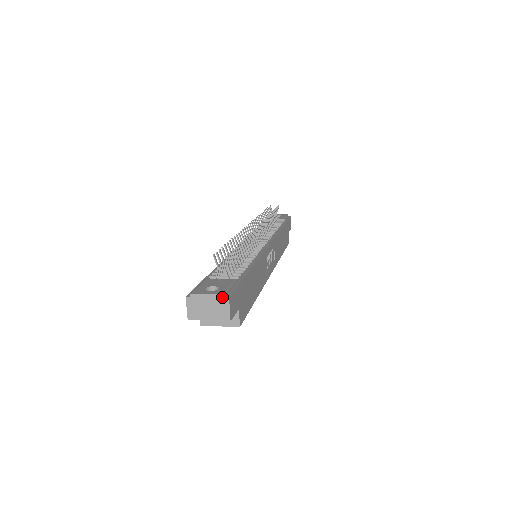
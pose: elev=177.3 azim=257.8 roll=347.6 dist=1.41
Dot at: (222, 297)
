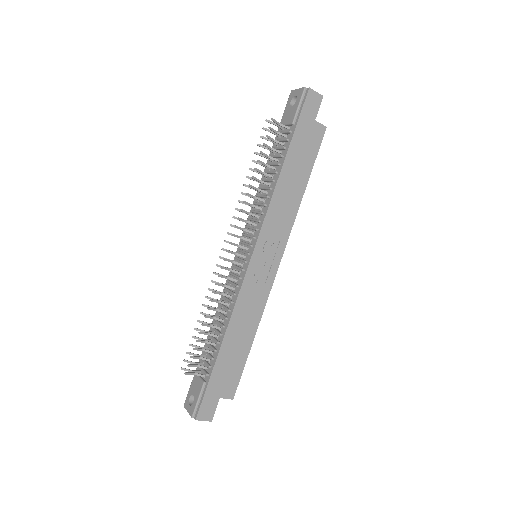
Dot at: (193, 417)
